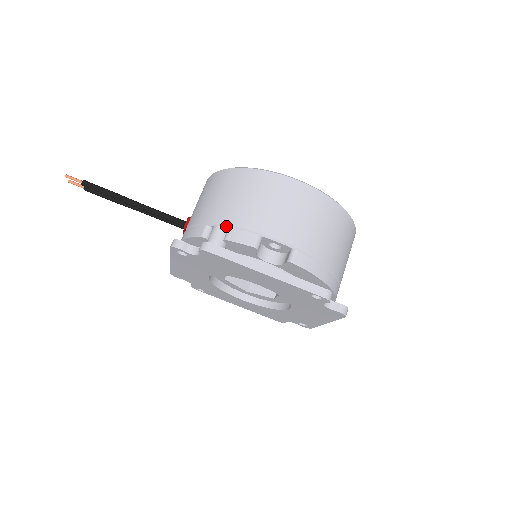
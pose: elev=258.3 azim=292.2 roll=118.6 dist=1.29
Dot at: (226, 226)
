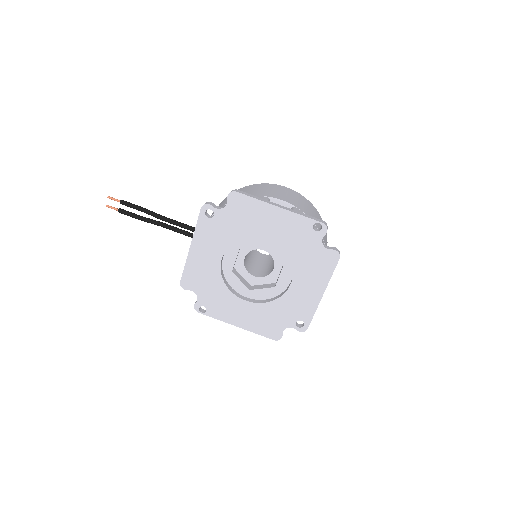
Dot at: occluded
